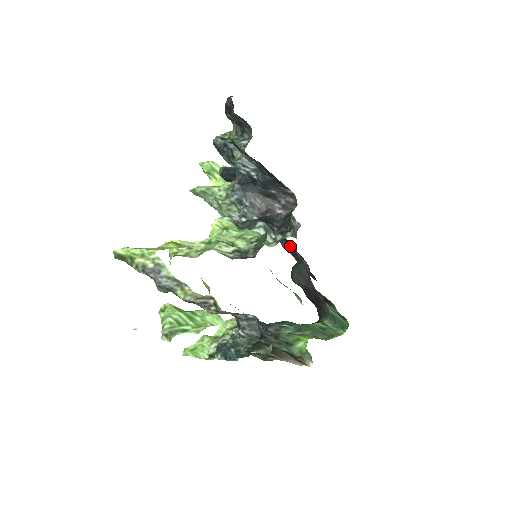
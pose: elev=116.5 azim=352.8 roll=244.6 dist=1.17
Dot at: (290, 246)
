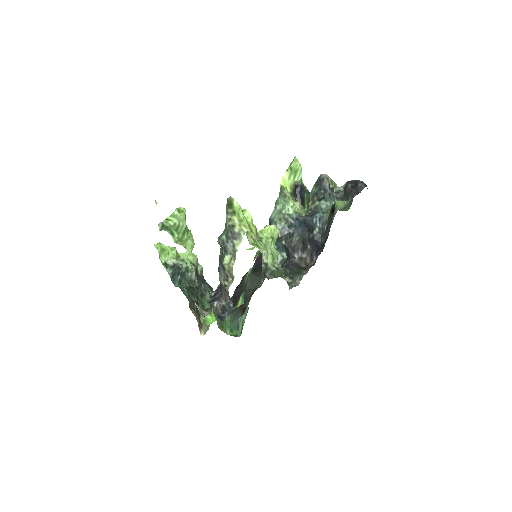
Dot at: occluded
